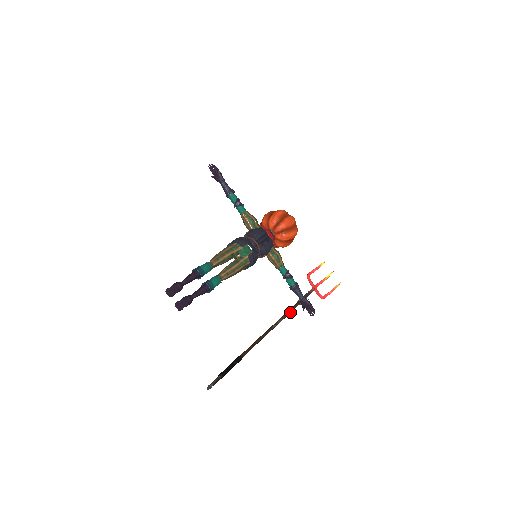
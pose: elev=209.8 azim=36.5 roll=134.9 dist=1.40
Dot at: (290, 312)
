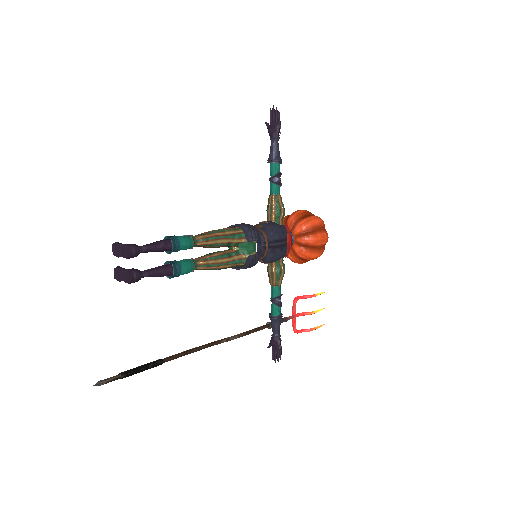
Dot at: occluded
